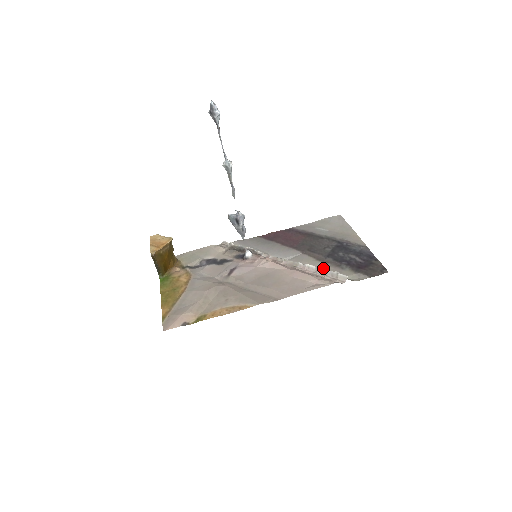
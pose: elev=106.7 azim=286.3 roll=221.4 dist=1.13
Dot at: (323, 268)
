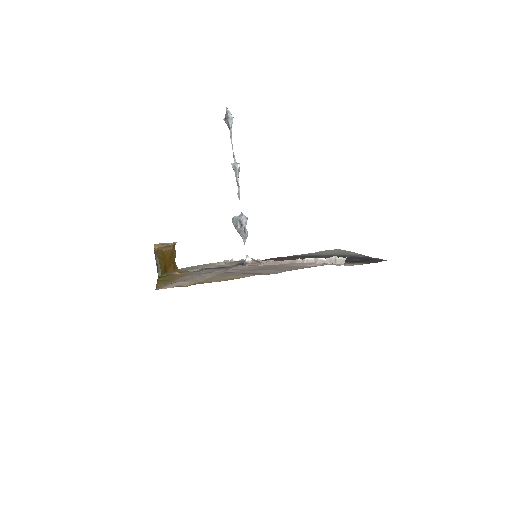
Dot at: occluded
